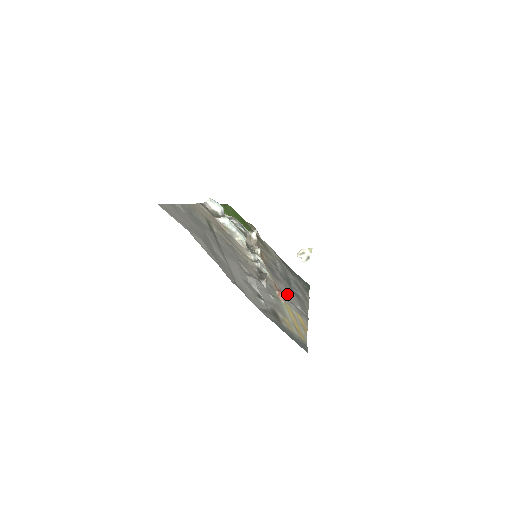
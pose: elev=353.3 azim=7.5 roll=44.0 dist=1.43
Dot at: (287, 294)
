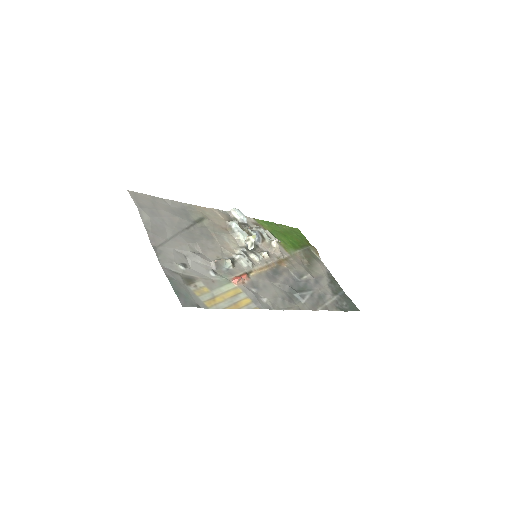
Dot at: (262, 288)
